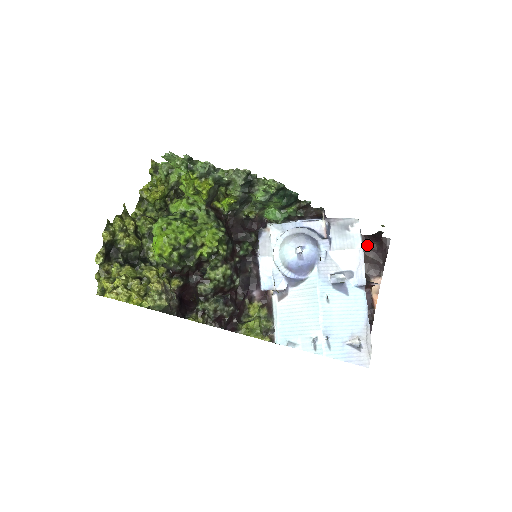
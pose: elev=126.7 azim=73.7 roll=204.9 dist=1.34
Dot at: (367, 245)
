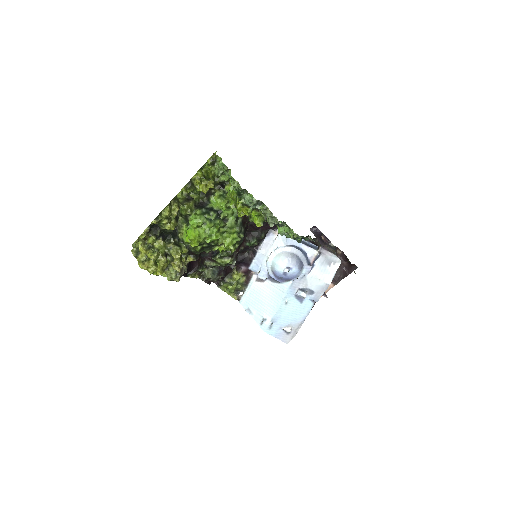
Dot at: (341, 260)
